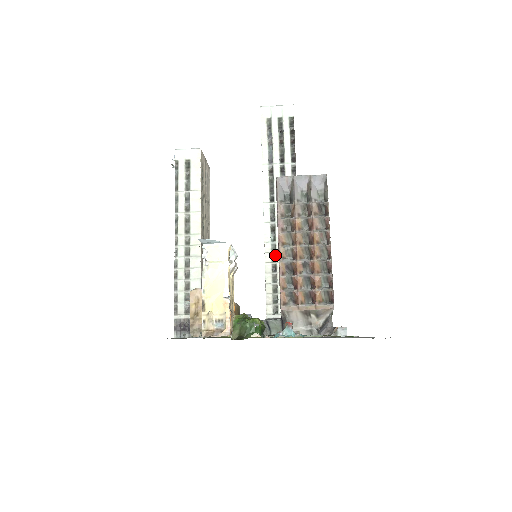
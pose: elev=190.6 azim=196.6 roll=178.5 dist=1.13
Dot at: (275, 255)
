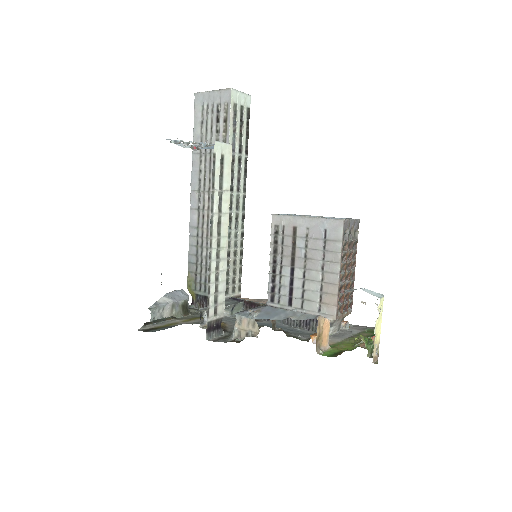
Dot at: (230, 242)
